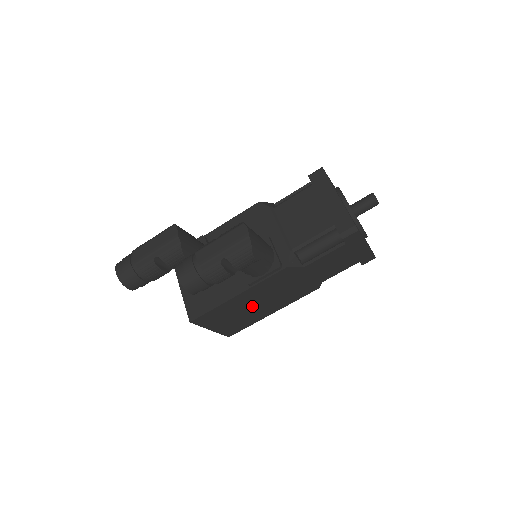
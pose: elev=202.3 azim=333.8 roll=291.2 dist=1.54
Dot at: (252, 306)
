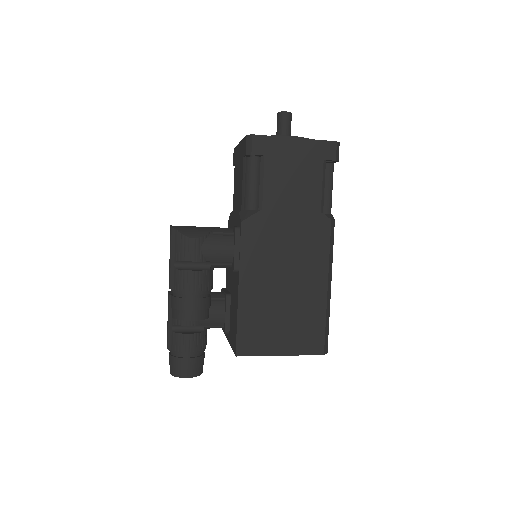
Dot at: (281, 294)
